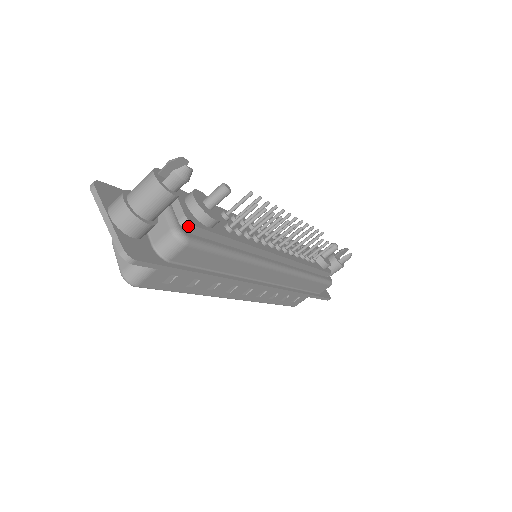
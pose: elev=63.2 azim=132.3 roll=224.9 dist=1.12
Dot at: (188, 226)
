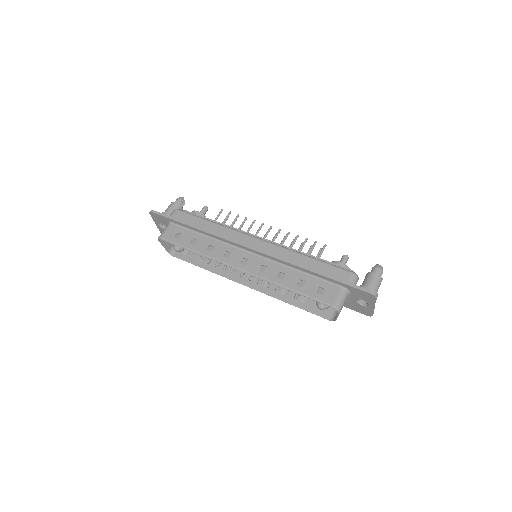
Dot at: occluded
